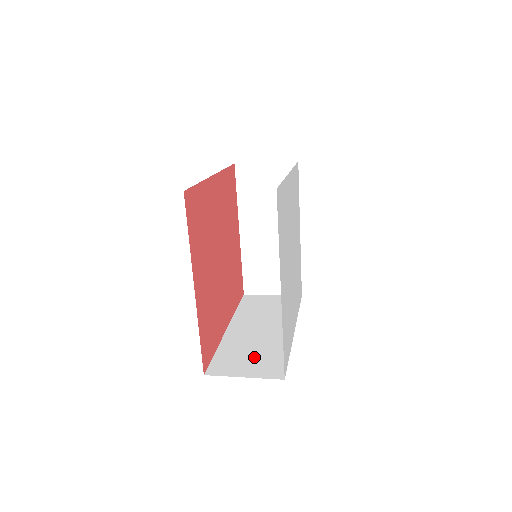
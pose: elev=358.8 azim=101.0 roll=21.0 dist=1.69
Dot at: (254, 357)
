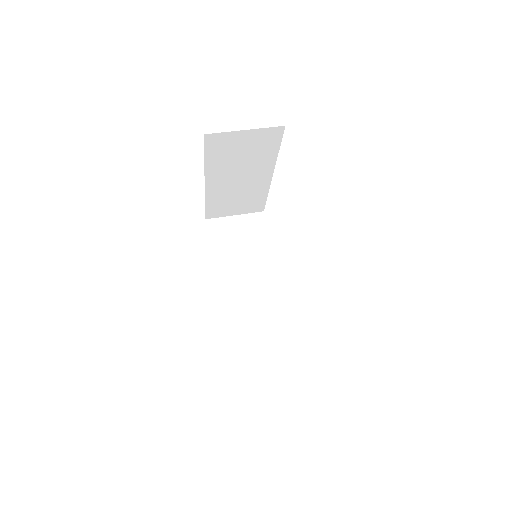
Dot at: (261, 328)
